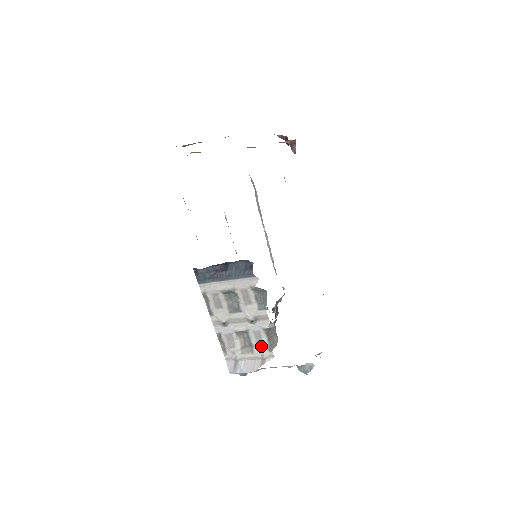
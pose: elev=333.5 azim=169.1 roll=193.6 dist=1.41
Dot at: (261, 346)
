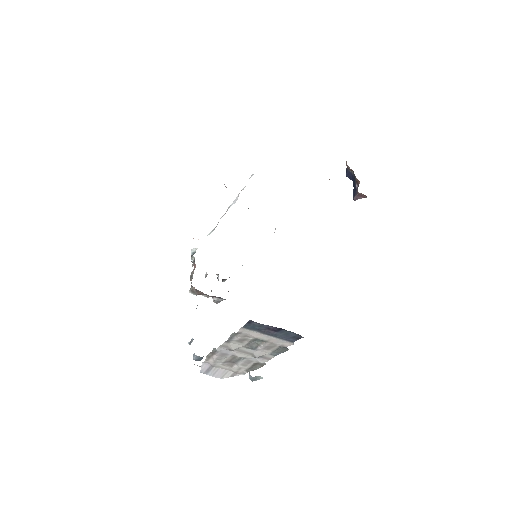
Dot at: (243, 367)
